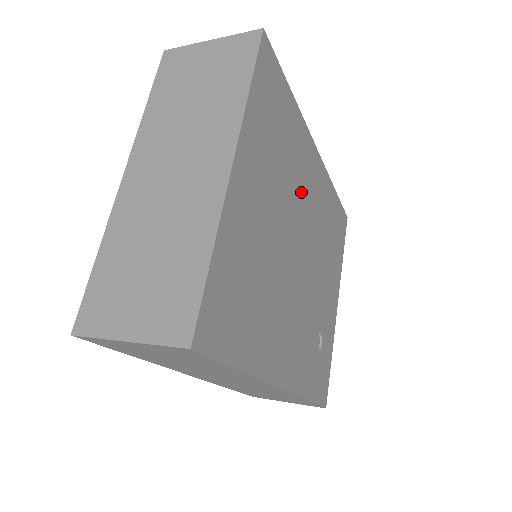
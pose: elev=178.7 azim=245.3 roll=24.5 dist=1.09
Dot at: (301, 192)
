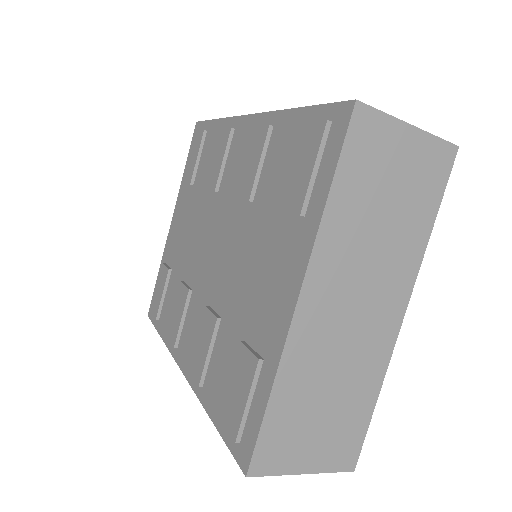
Dot at: occluded
